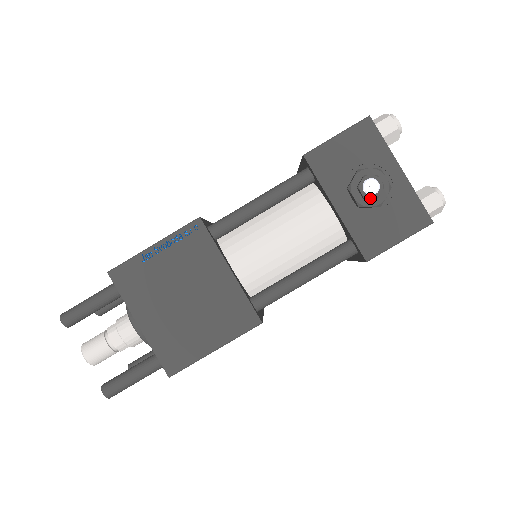
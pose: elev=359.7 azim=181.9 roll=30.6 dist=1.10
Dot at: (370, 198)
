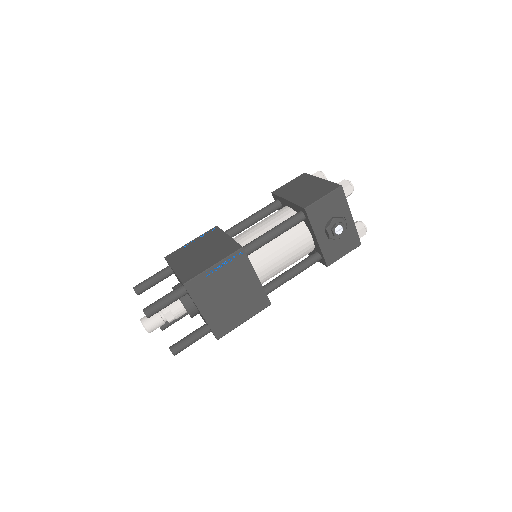
Dot at: (337, 236)
